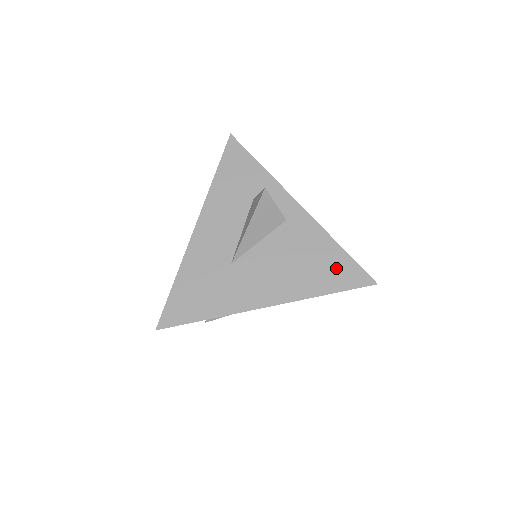
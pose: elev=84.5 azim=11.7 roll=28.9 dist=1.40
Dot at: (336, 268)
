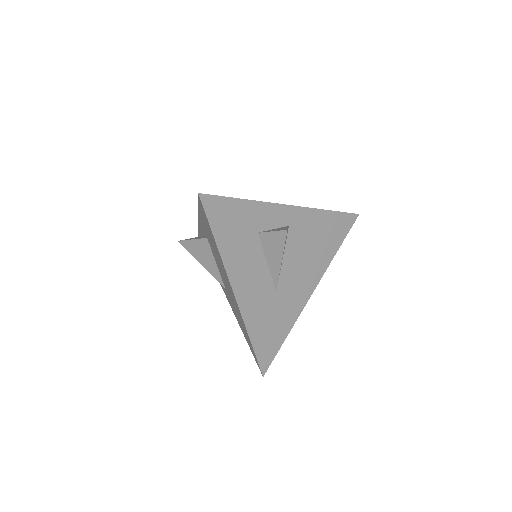
Dot at: (335, 228)
